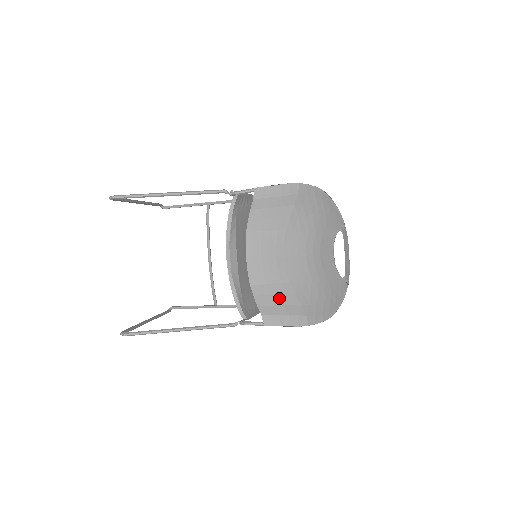
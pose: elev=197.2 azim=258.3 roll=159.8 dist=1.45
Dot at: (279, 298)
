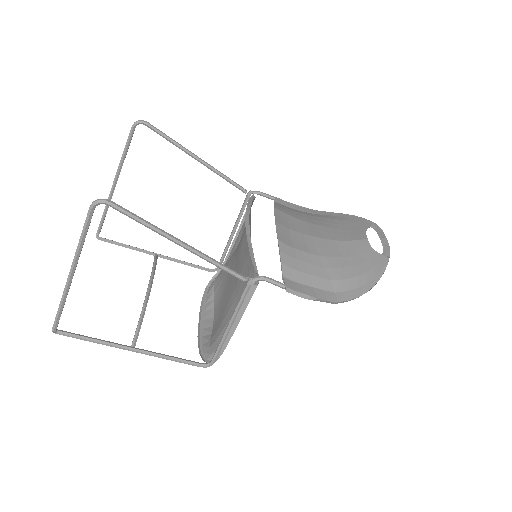
Dot at: (306, 266)
